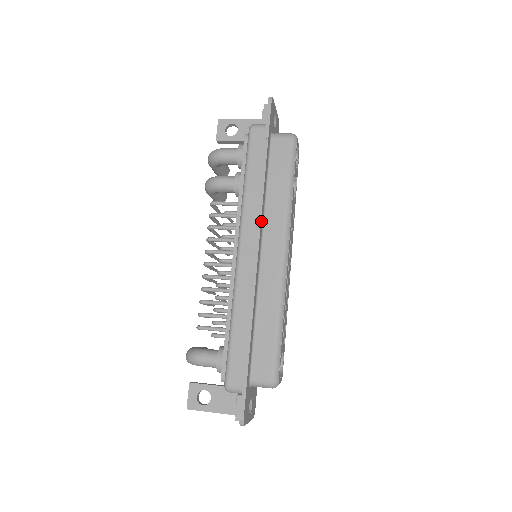
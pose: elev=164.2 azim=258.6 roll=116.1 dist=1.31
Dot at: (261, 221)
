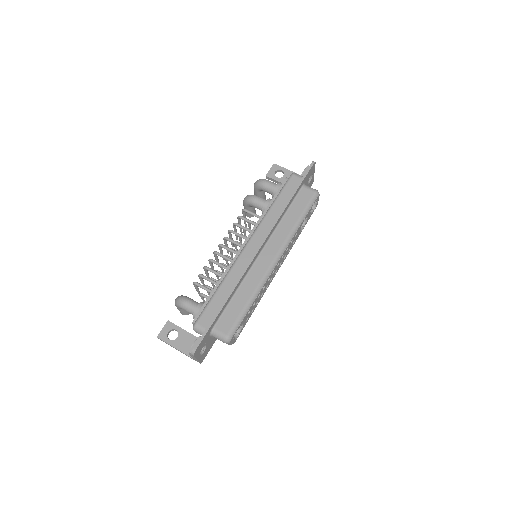
Dot at: (271, 232)
